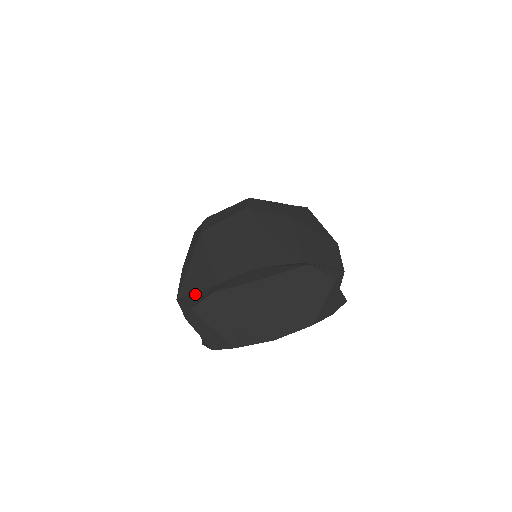
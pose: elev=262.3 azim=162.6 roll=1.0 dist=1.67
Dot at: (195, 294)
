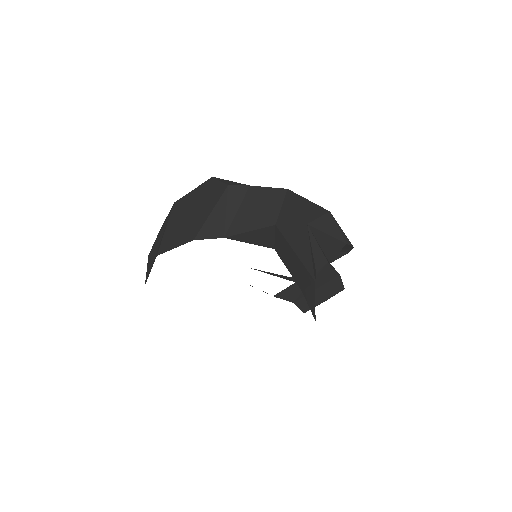
Dot at: occluded
